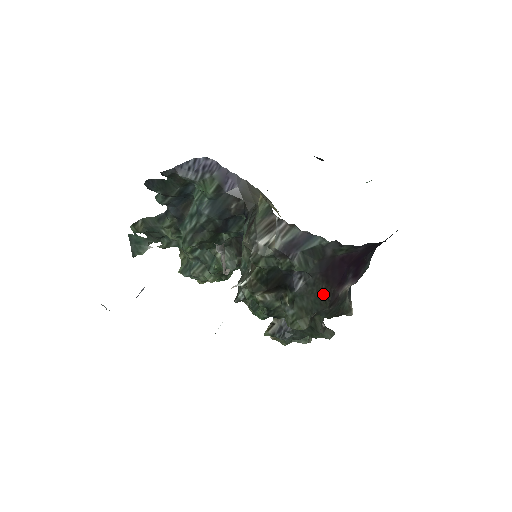
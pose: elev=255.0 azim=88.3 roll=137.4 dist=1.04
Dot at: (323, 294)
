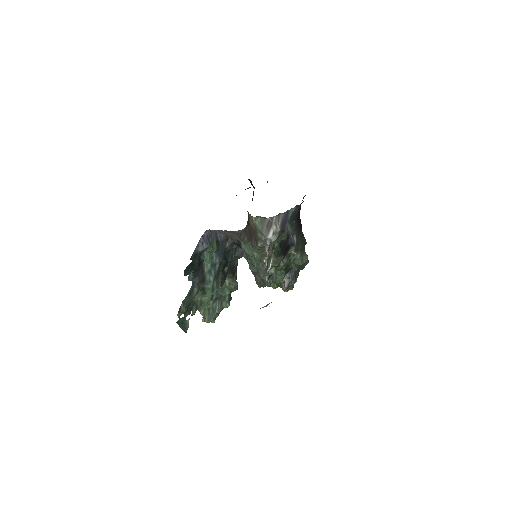
Dot at: (302, 236)
